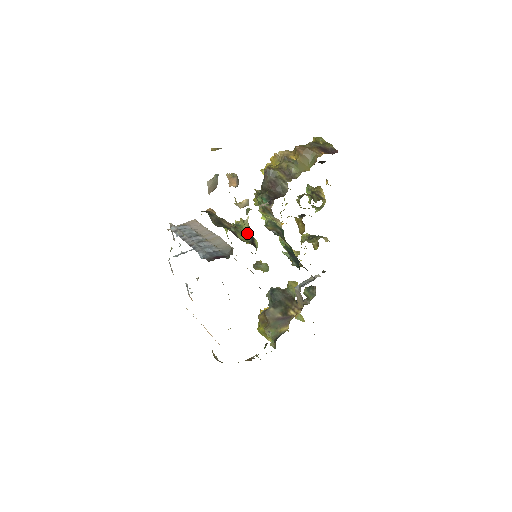
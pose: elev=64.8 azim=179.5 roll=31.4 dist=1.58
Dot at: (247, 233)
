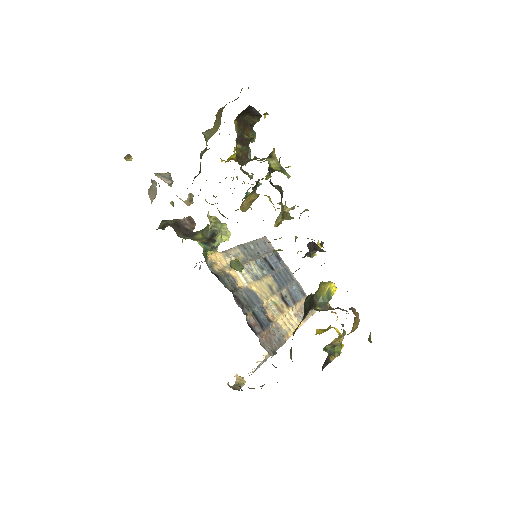
Dot at: (207, 230)
